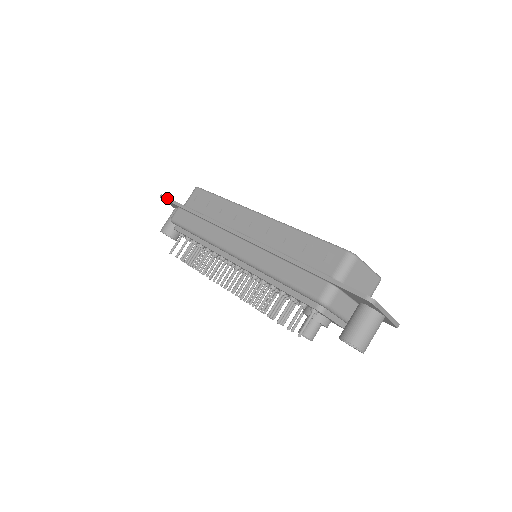
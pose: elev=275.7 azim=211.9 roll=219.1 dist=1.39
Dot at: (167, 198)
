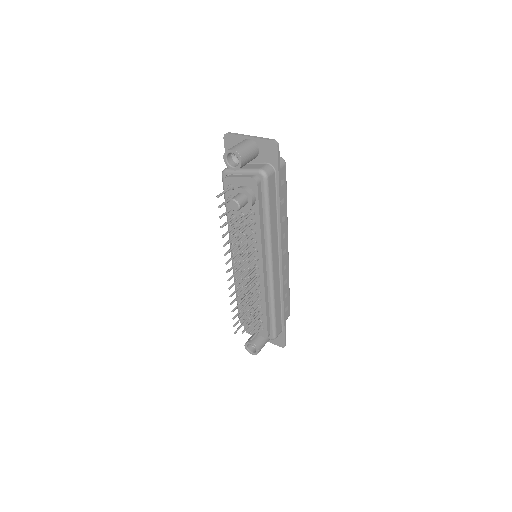
Dot at: occluded
